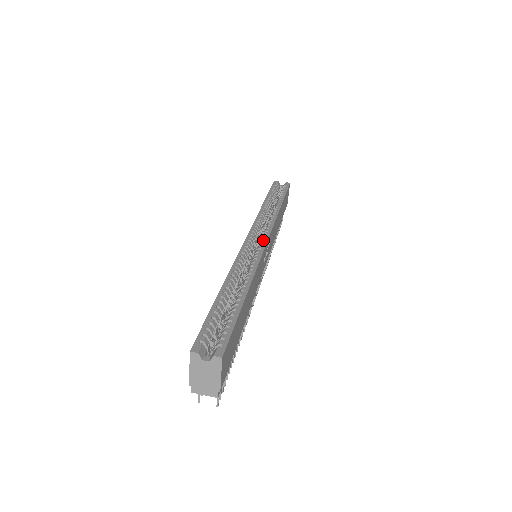
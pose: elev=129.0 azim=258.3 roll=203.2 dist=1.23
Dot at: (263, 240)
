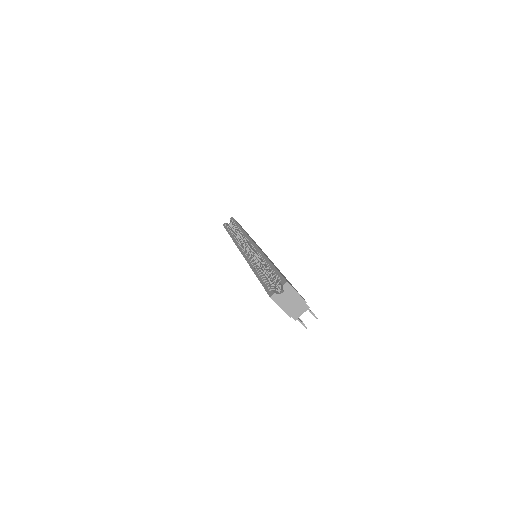
Dot at: (249, 242)
